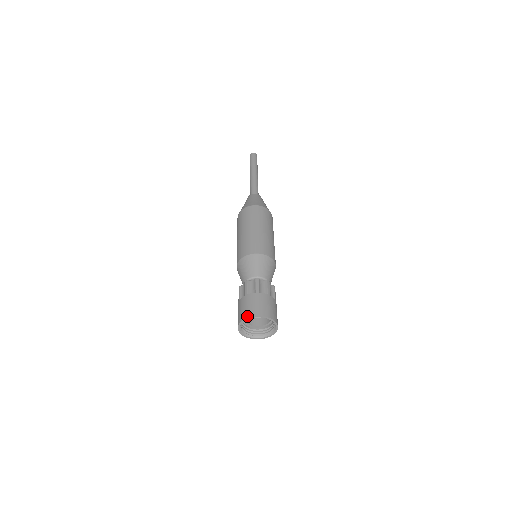
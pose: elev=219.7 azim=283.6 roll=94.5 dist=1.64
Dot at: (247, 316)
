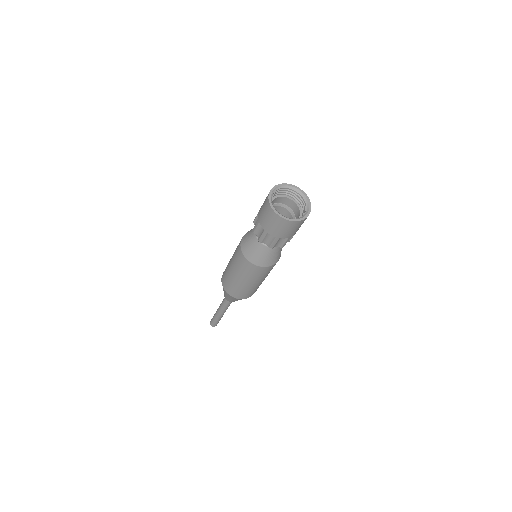
Dot at: (279, 185)
